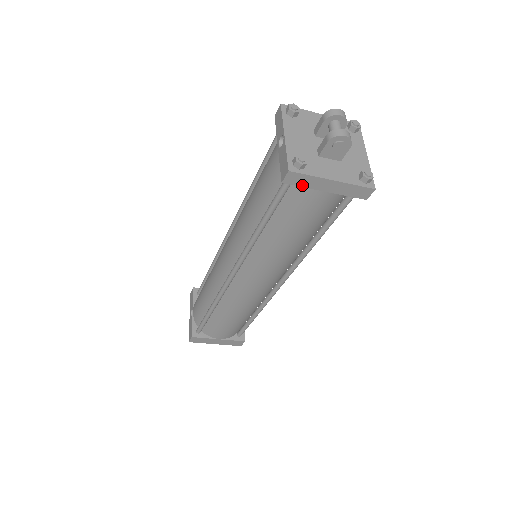
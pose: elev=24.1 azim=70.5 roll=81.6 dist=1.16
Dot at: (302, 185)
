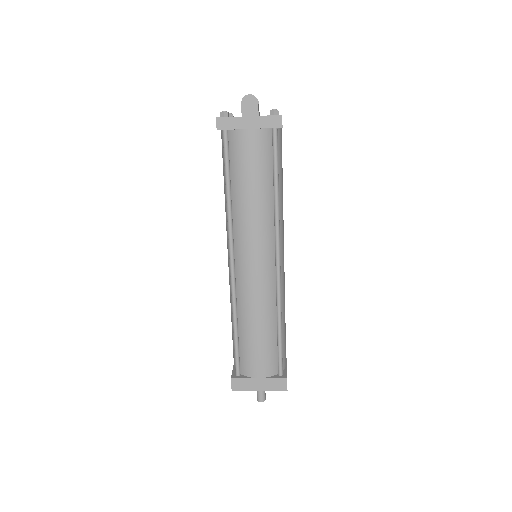
Dot at: (231, 128)
